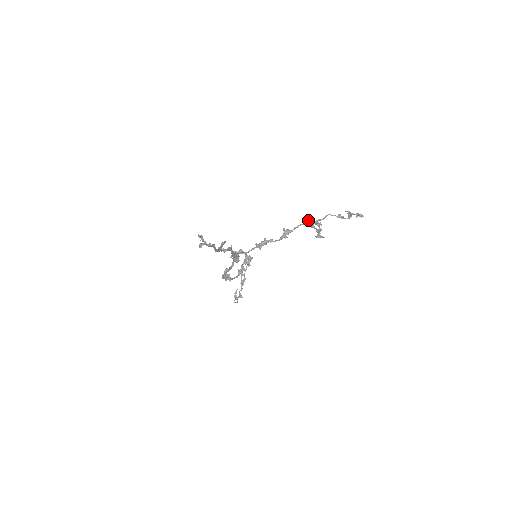
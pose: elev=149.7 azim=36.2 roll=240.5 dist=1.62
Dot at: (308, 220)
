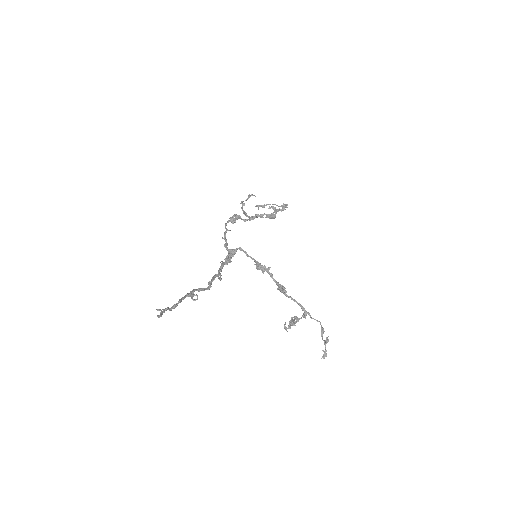
Dot at: (293, 319)
